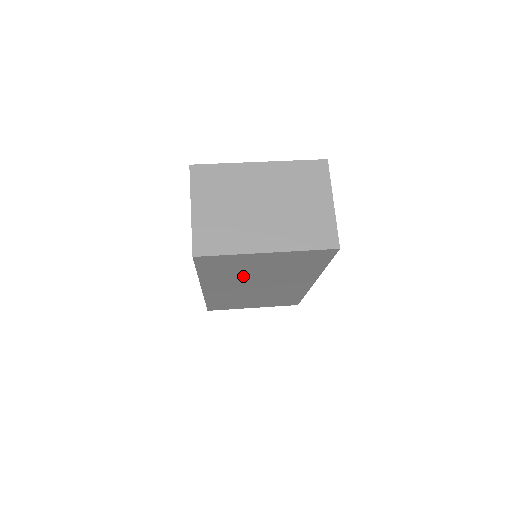
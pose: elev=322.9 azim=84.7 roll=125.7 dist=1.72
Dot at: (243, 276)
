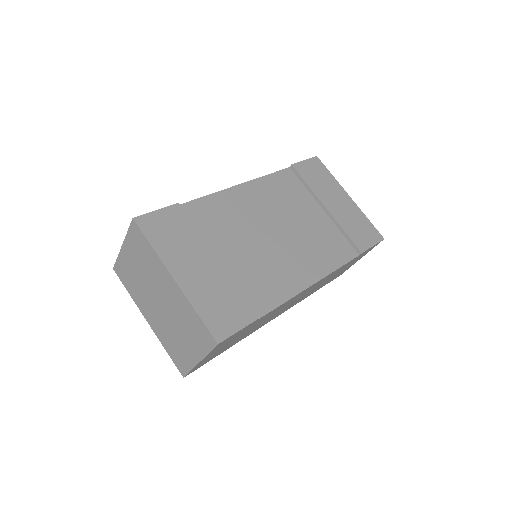
Dot at: occluded
